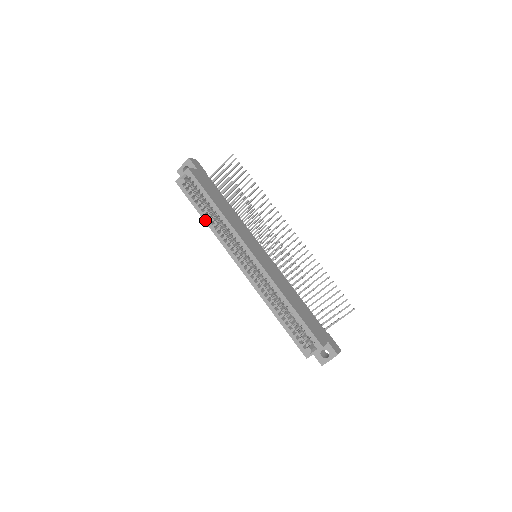
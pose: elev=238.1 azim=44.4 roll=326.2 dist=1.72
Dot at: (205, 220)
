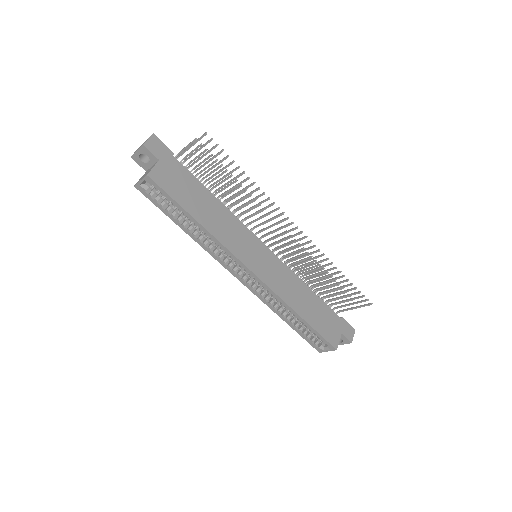
Dot at: (186, 232)
